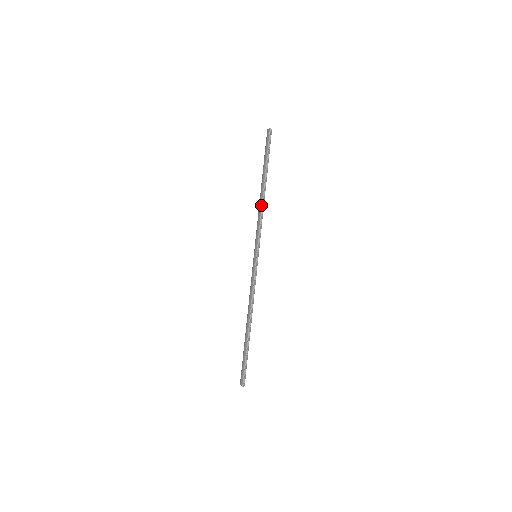
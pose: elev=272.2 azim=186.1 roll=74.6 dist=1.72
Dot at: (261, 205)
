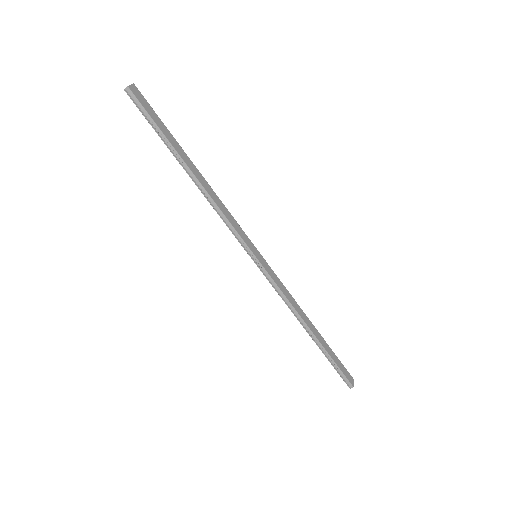
Dot at: occluded
